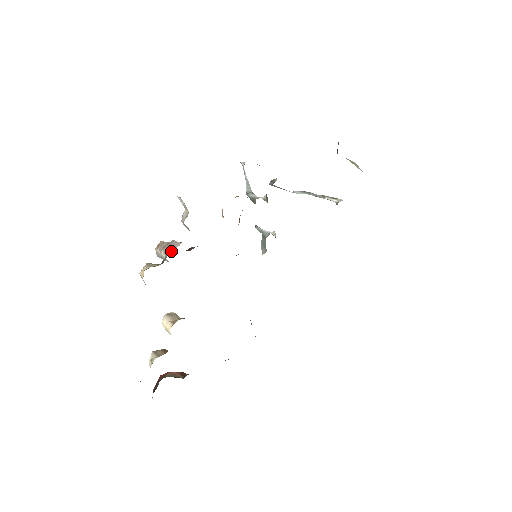
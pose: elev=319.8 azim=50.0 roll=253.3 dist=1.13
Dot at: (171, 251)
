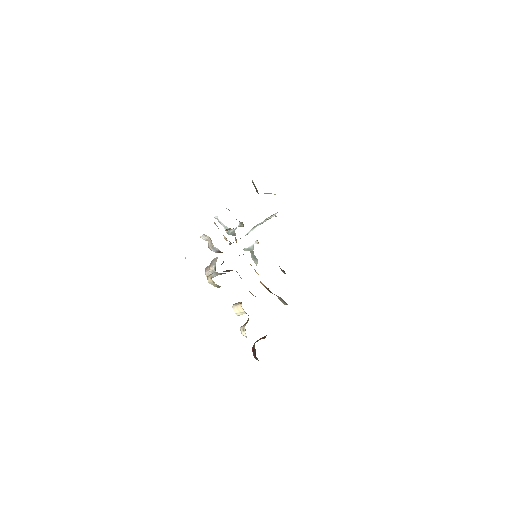
Dot at: occluded
